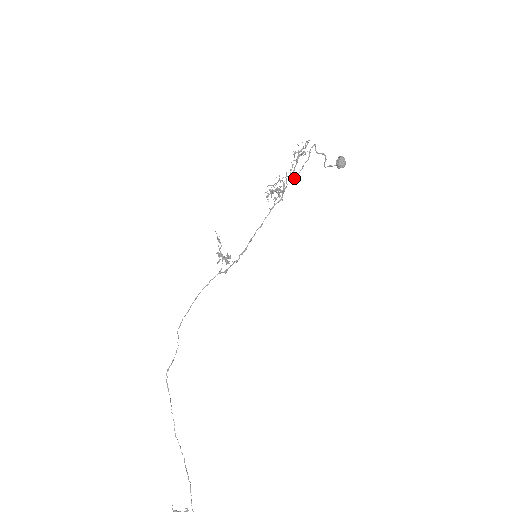
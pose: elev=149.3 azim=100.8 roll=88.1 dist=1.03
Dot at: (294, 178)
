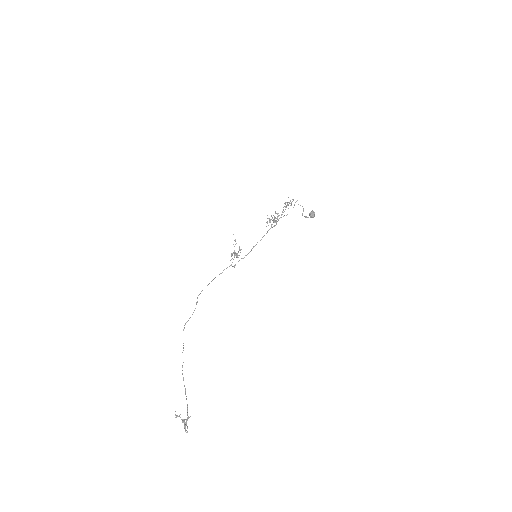
Dot at: occluded
